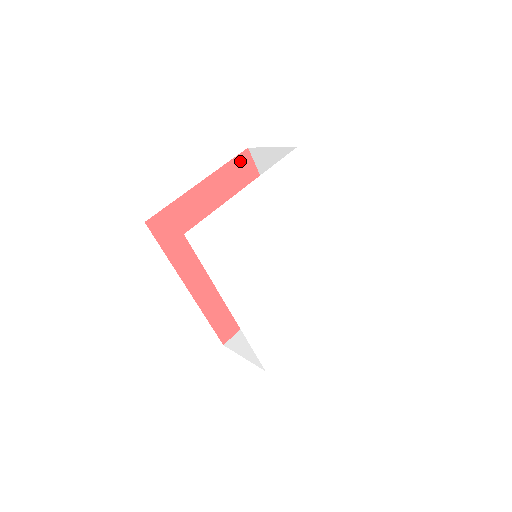
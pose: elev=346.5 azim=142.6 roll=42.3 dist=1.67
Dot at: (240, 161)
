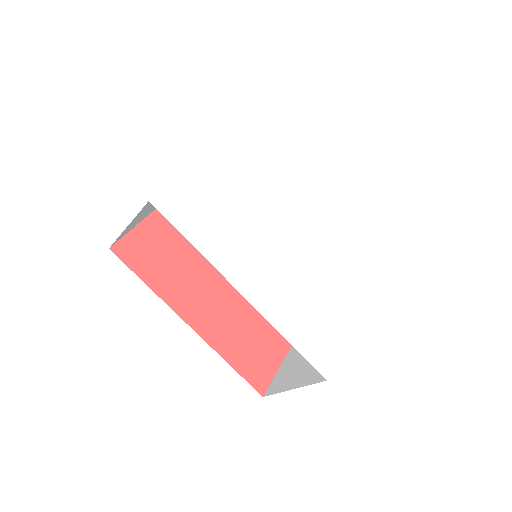
Dot at: occluded
